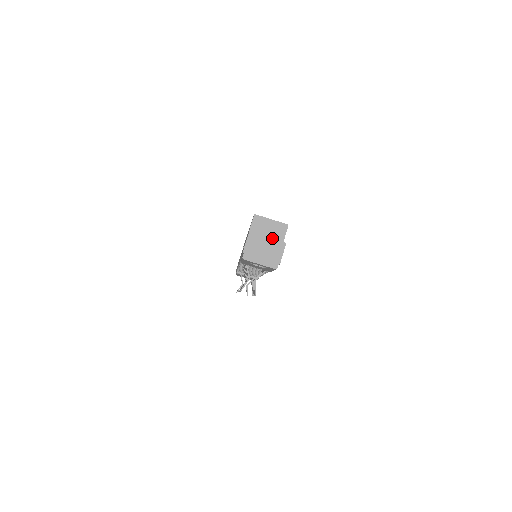
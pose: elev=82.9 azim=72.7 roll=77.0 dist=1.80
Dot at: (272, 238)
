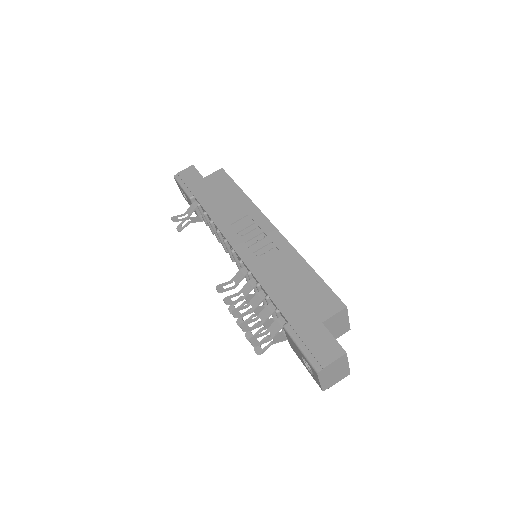
Dot at: occluded
